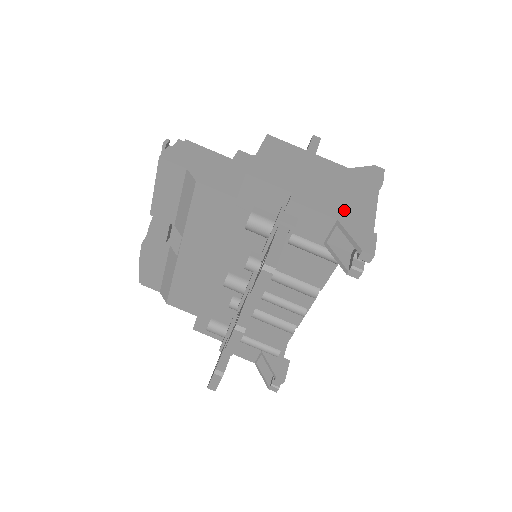
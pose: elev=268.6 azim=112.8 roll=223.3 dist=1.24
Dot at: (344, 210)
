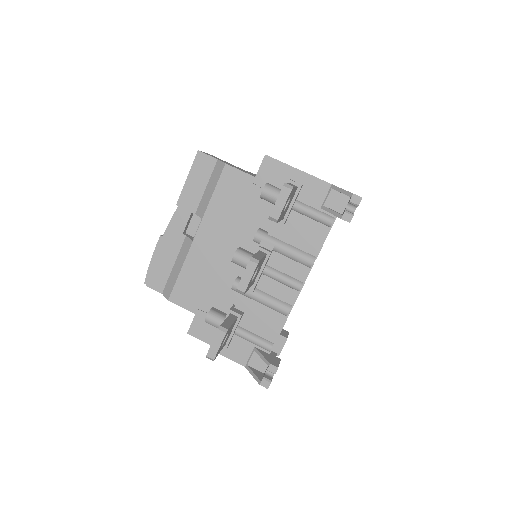
Dot at: occluded
